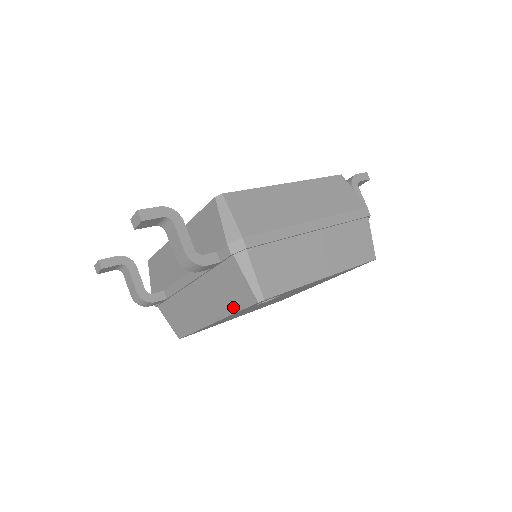
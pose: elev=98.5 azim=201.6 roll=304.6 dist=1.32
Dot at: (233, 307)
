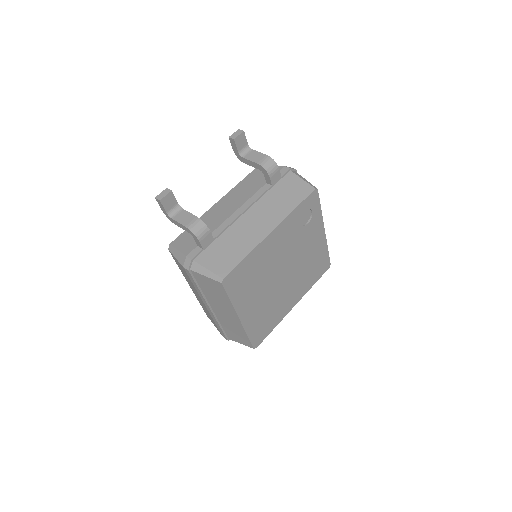
Dot at: (293, 204)
